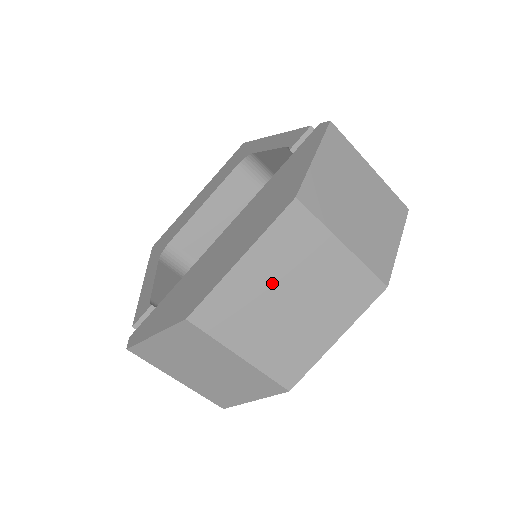
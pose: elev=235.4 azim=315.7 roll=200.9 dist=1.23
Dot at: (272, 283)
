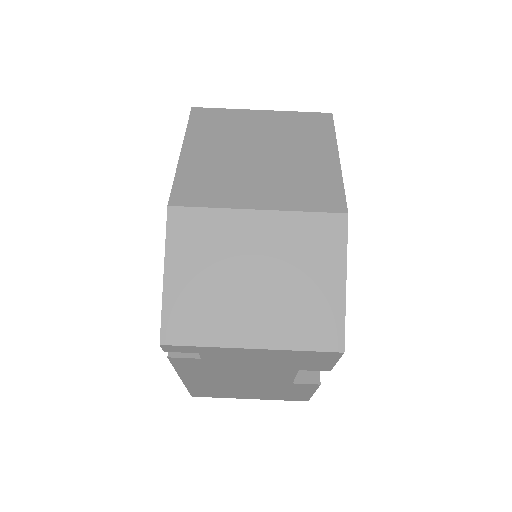
Dot at: (226, 151)
